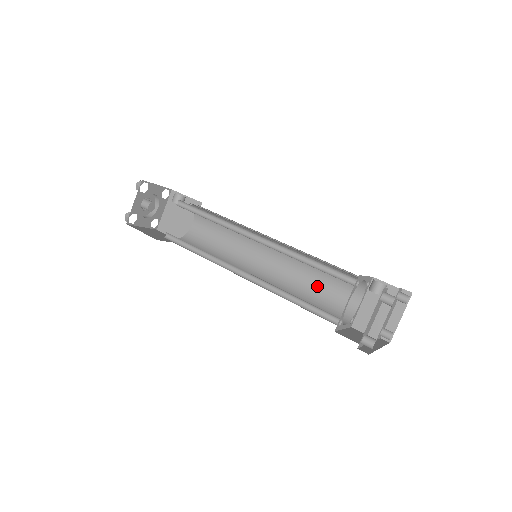
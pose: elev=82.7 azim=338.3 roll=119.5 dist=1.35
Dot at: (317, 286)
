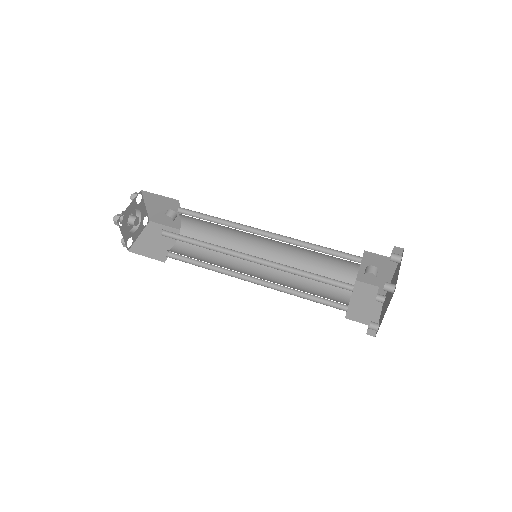
Dot at: (309, 287)
